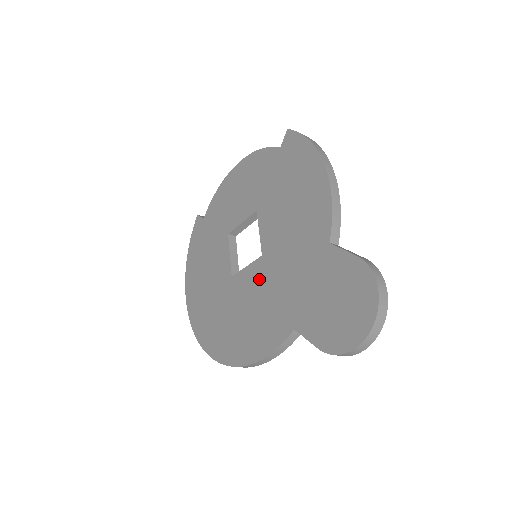
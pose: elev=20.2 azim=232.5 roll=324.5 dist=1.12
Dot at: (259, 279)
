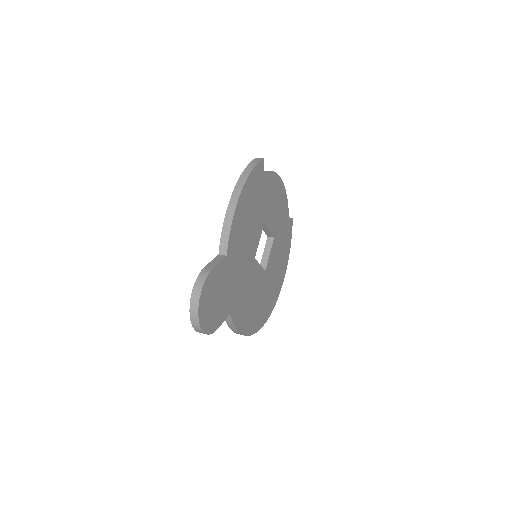
Dot at: occluded
